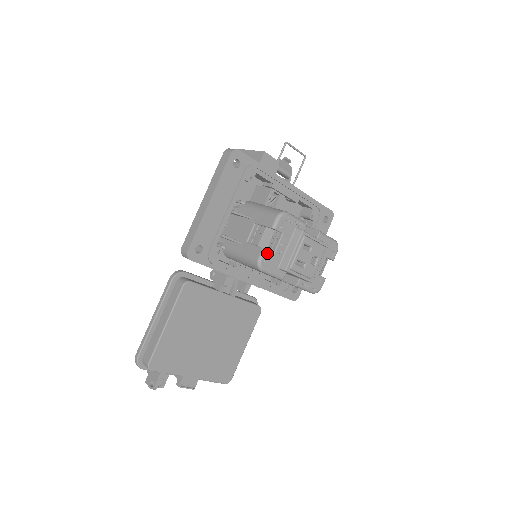
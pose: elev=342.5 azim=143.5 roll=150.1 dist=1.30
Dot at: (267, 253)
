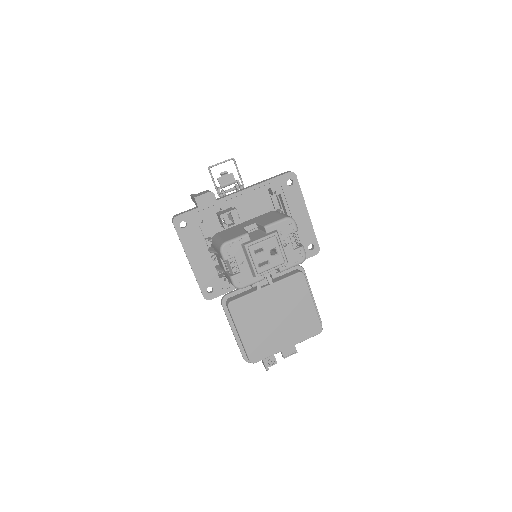
Dot at: (235, 277)
